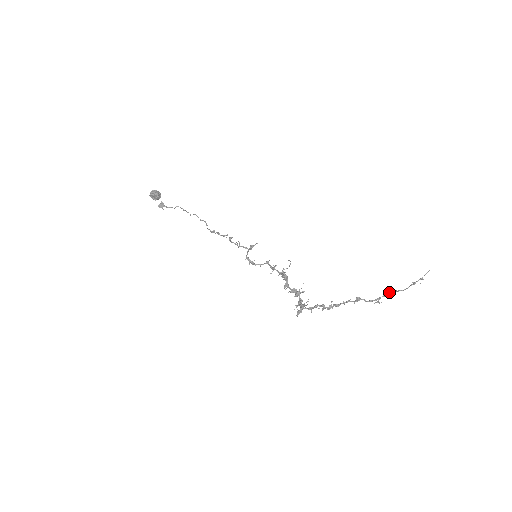
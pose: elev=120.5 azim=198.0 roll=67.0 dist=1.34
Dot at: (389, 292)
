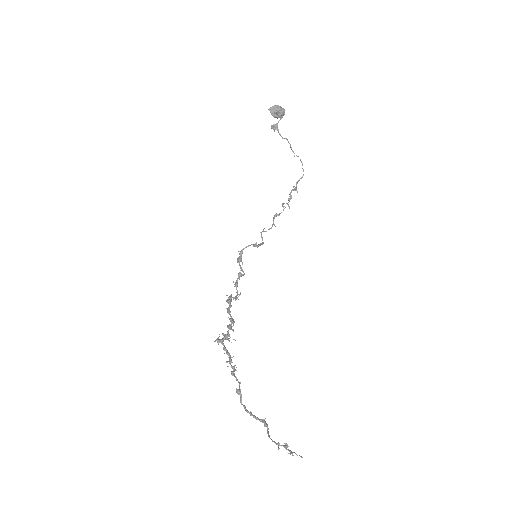
Dot at: (262, 421)
